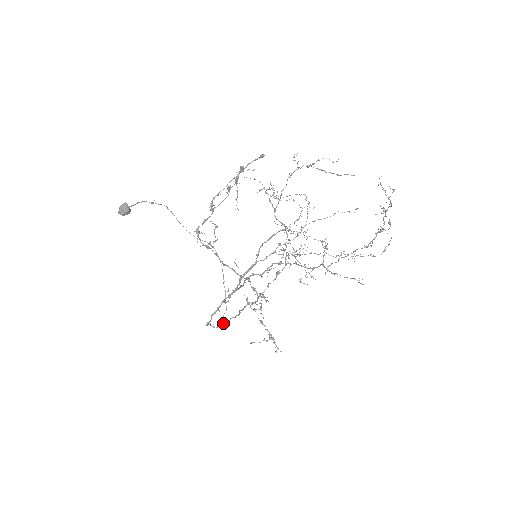
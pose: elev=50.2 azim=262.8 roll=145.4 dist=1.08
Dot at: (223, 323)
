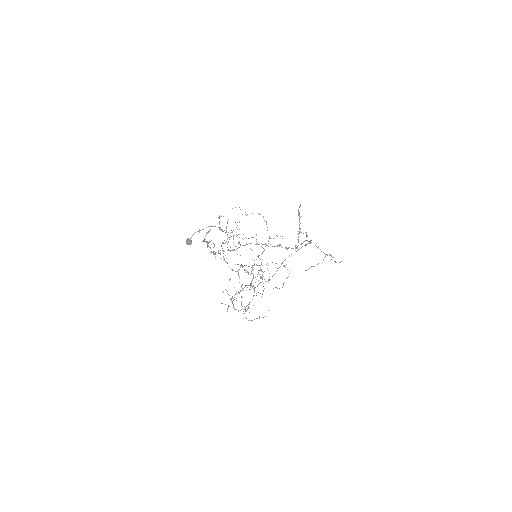
Dot at: (269, 280)
